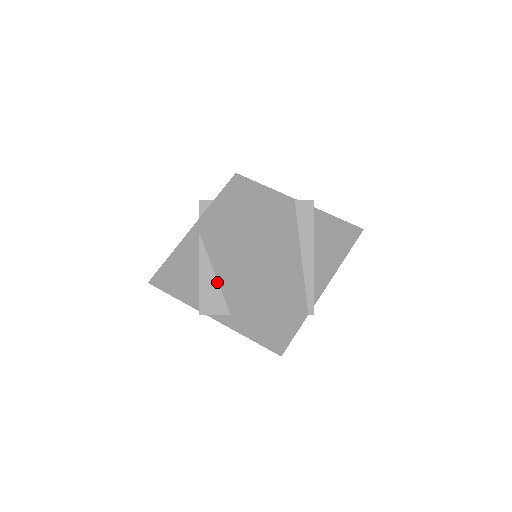
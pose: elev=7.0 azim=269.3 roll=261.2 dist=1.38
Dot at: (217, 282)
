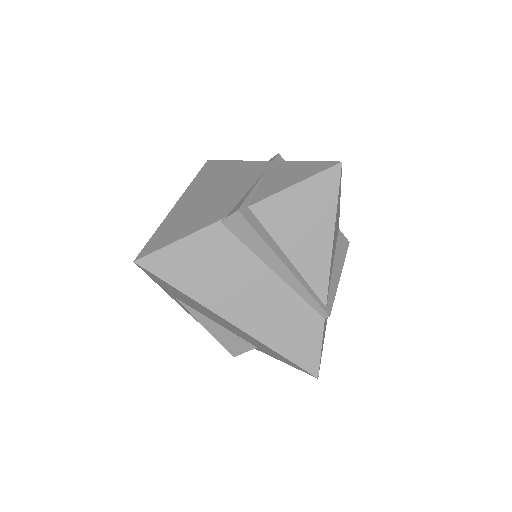
Dot at: (223, 328)
